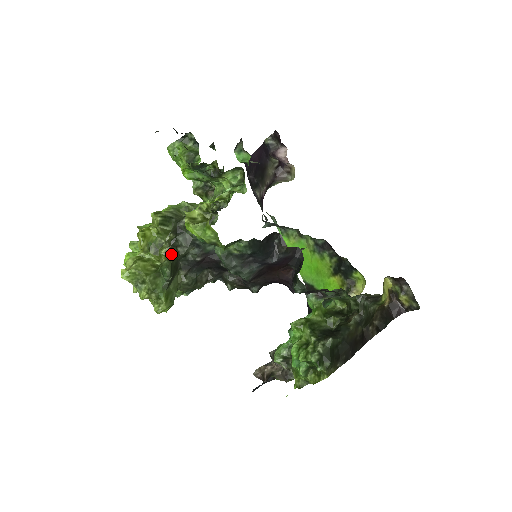
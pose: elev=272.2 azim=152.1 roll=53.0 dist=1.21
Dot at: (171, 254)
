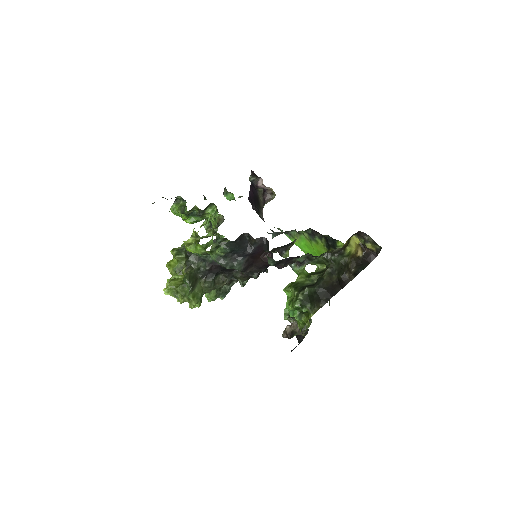
Dot at: (188, 270)
